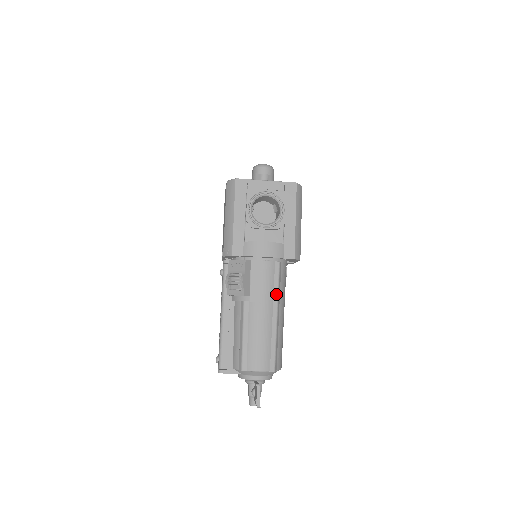
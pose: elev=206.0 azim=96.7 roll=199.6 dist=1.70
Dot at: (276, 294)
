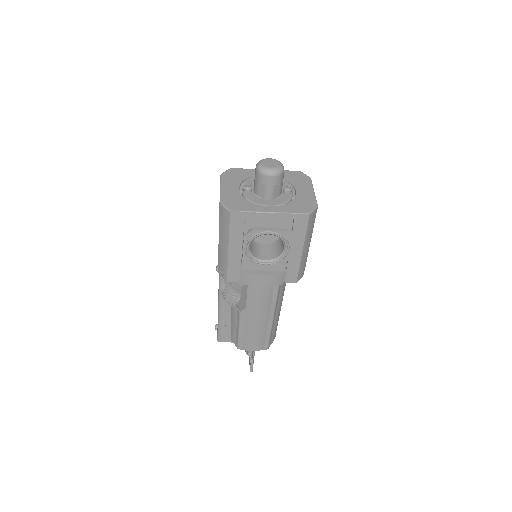
Dot at: (274, 303)
